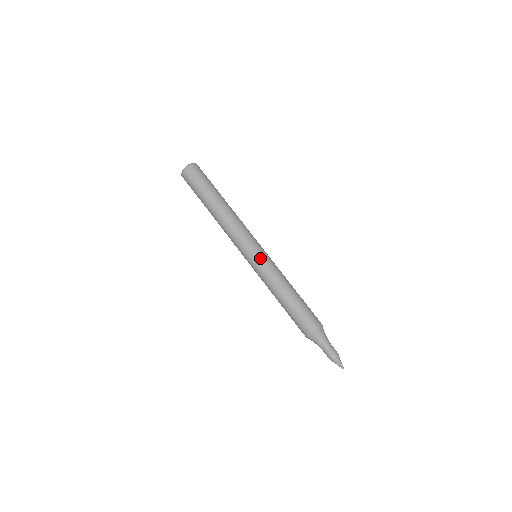
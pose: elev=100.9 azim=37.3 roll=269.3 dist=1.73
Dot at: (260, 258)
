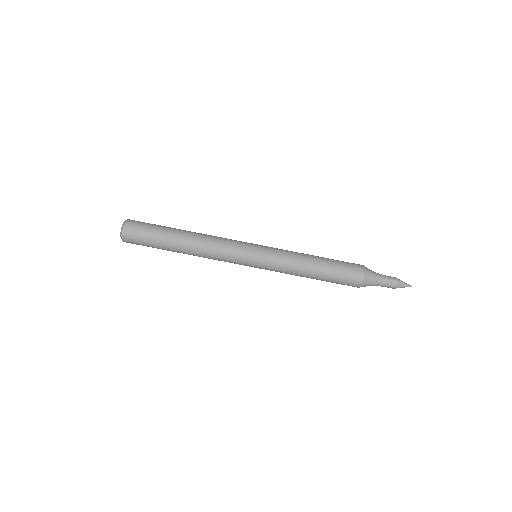
Dot at: (263, 252)
